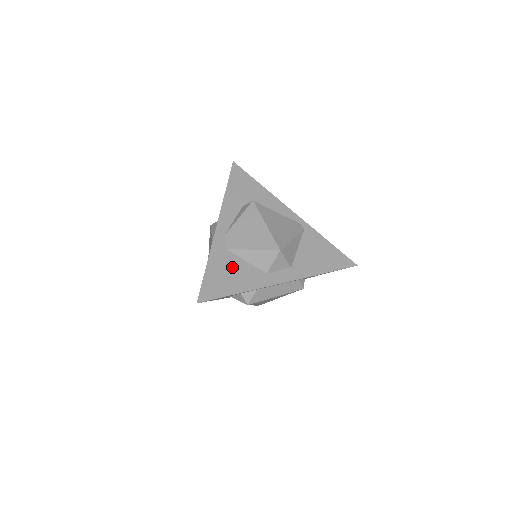
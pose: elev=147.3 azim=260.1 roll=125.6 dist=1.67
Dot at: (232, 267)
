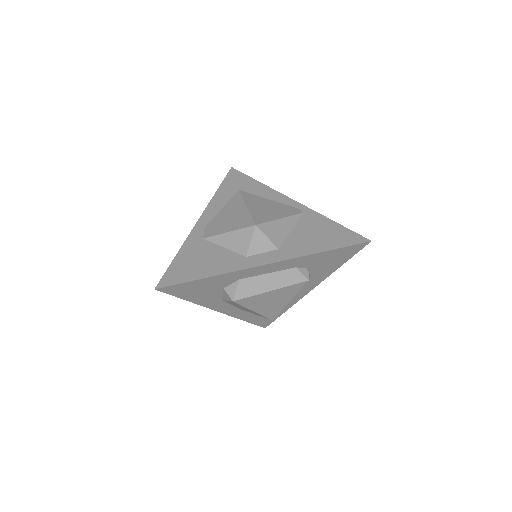
Dot at: (205, 254)
